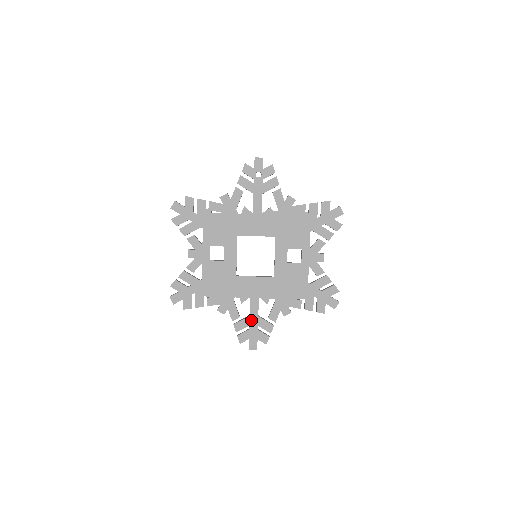
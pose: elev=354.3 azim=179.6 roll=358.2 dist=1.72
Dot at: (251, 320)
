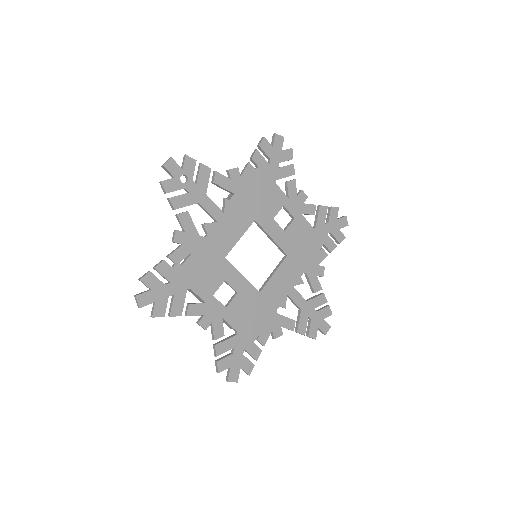
Dot at: (305, 311)
